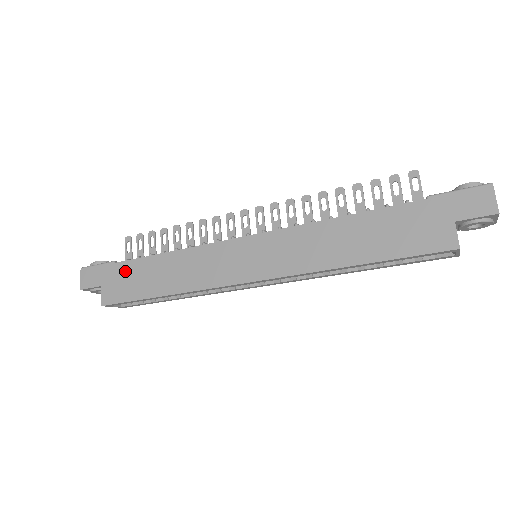
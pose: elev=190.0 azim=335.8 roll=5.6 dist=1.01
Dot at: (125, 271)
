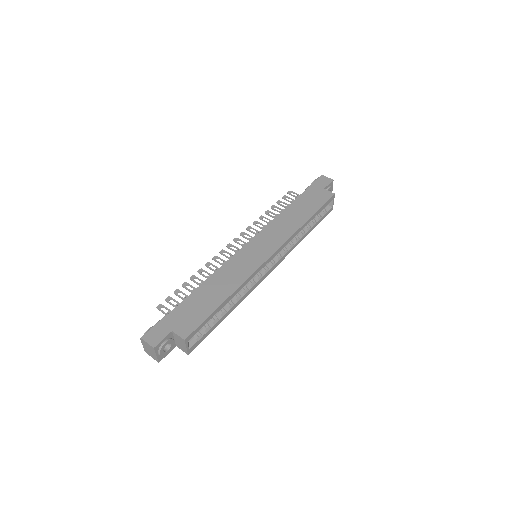
Dot at: (184, 309)
